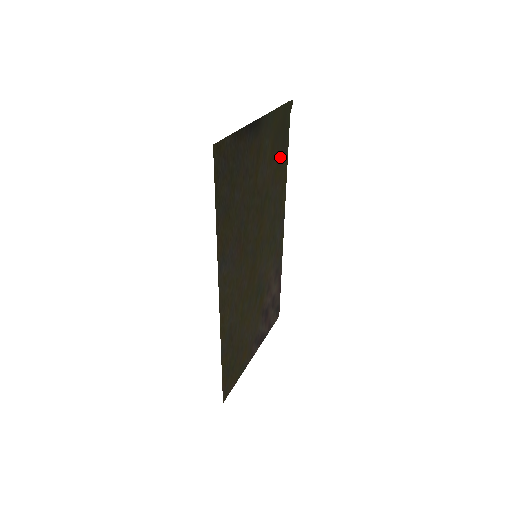
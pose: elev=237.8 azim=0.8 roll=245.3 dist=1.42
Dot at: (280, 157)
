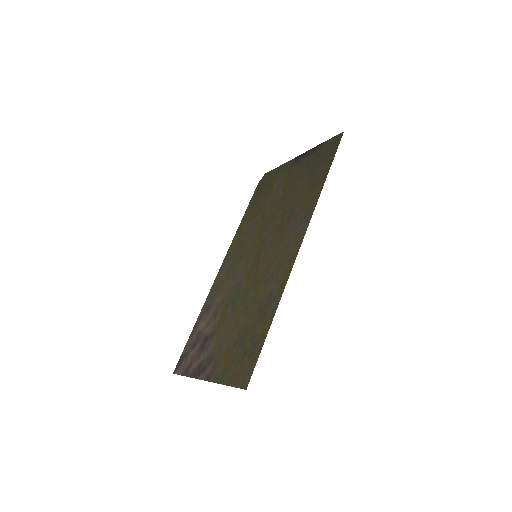
Dot at: (256, 203)
